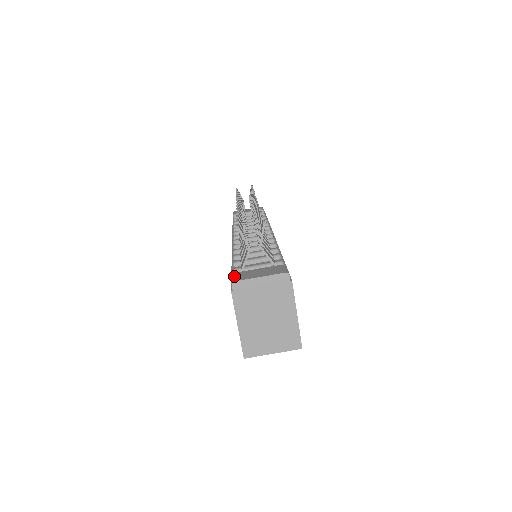
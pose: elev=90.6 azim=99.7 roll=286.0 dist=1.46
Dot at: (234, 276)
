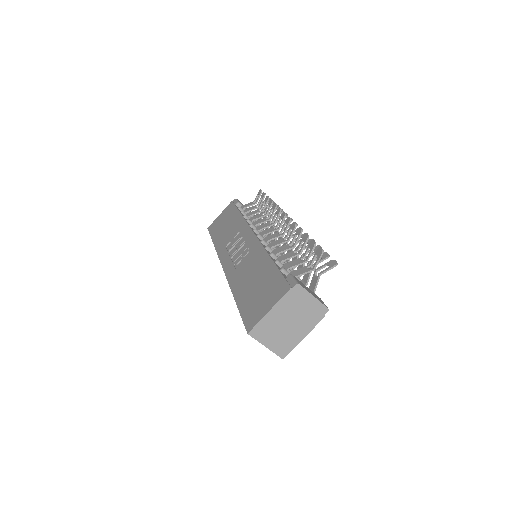
Dot at: occluded
